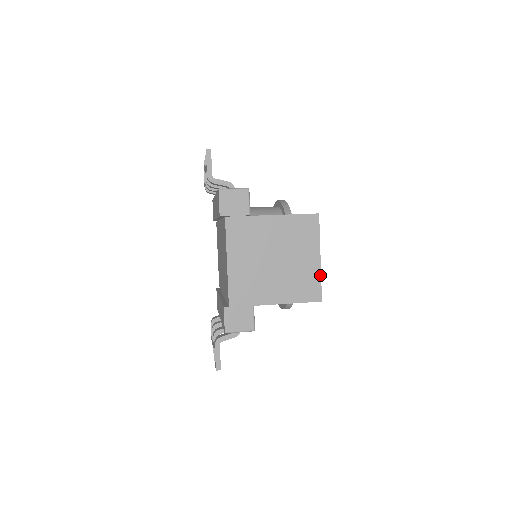
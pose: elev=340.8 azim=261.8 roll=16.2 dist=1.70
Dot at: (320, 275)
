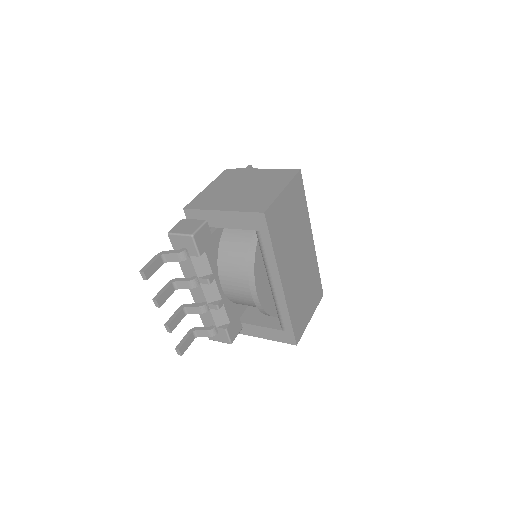
Dot at: (275, 198)
